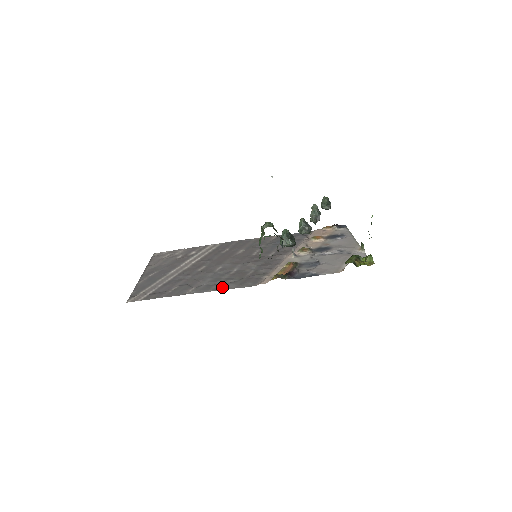
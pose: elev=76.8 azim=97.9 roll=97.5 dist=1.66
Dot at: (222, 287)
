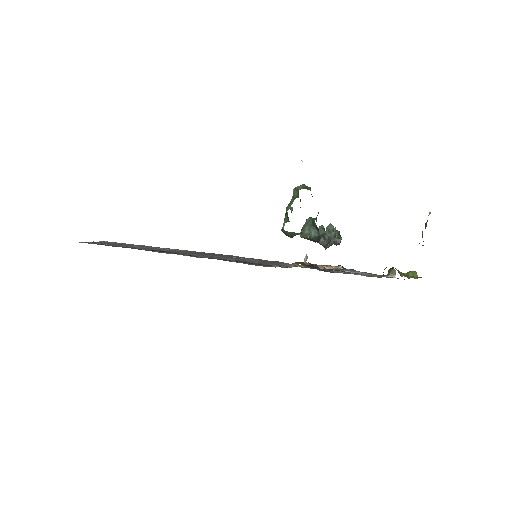
Dot at: (219, 259)
